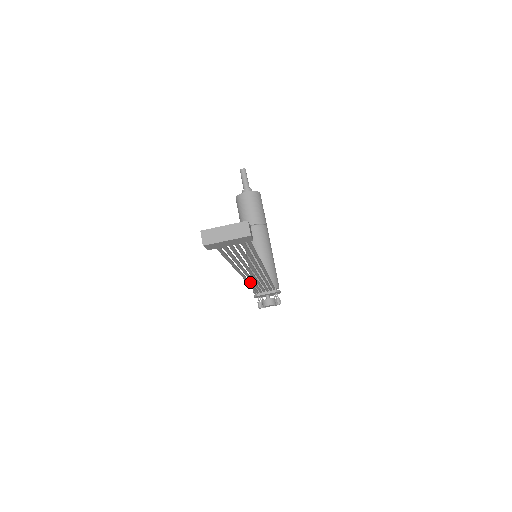
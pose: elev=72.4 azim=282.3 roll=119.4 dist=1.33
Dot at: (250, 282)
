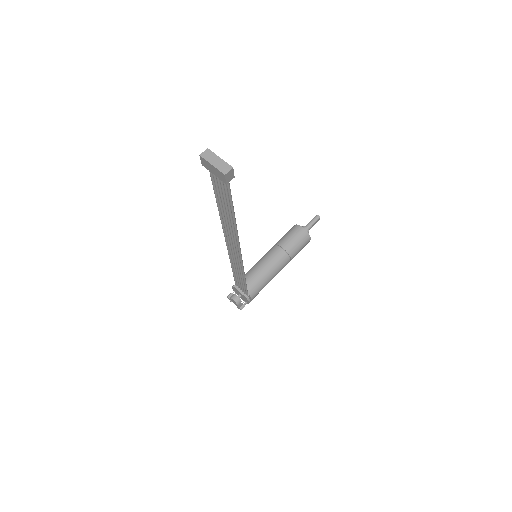
Dot at: occluded
